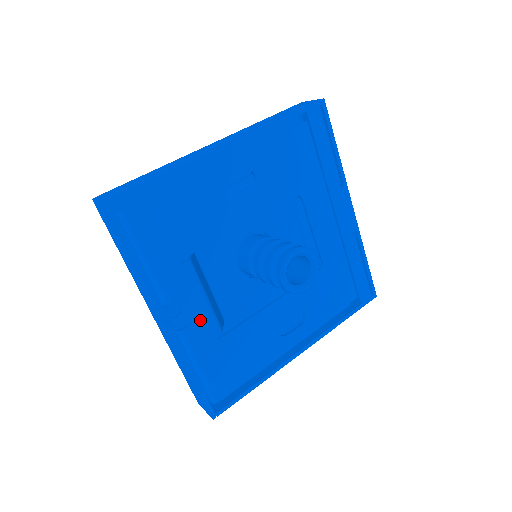
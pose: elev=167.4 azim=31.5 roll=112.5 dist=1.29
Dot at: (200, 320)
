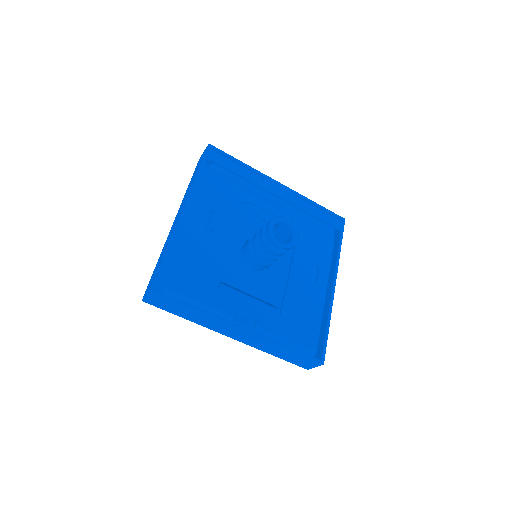
Dot at: (260, 312)
